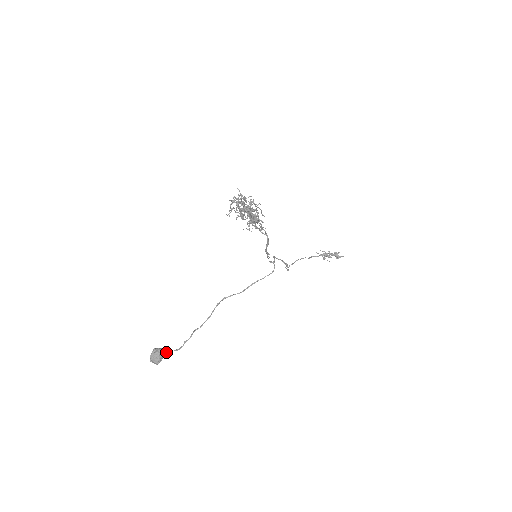
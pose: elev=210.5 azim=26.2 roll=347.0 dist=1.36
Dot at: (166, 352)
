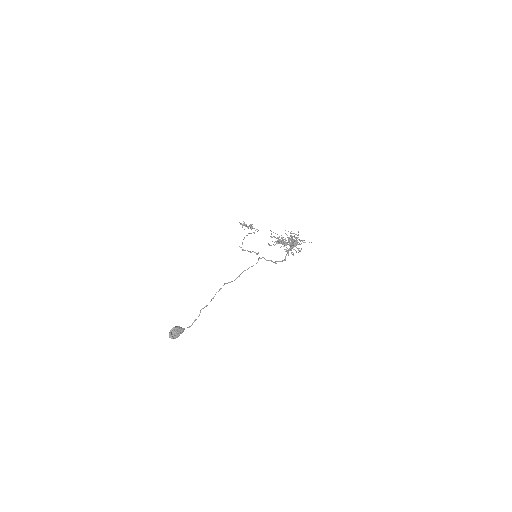
Dot at: occluded
